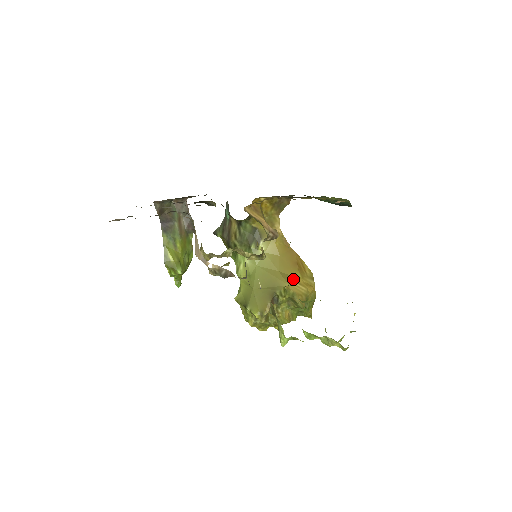
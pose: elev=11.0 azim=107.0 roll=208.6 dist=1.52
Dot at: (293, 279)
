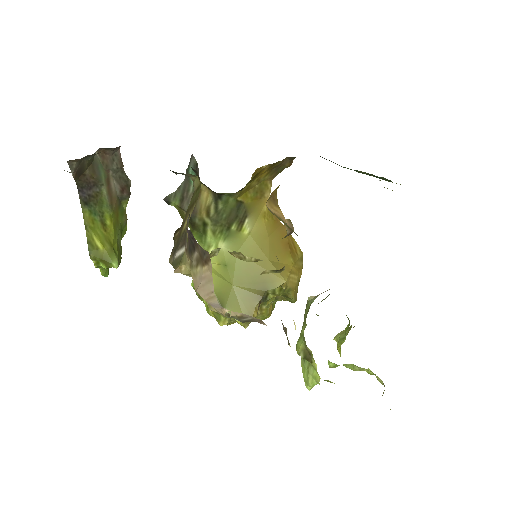
Dot at: (287, 269)
